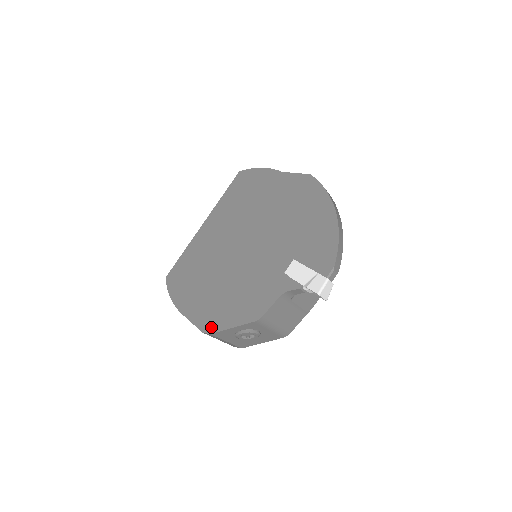
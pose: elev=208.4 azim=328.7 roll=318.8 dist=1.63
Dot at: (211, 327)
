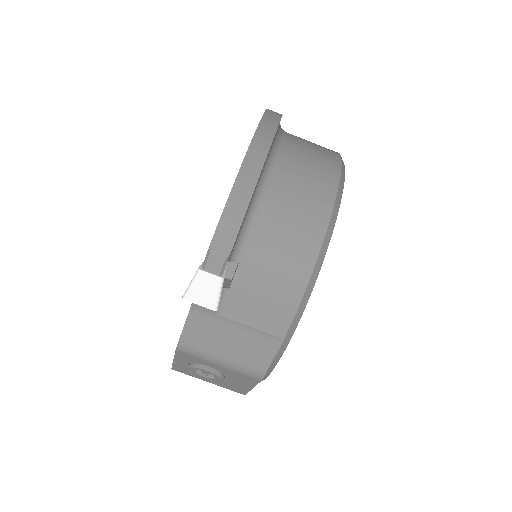
Dot at: occluded
